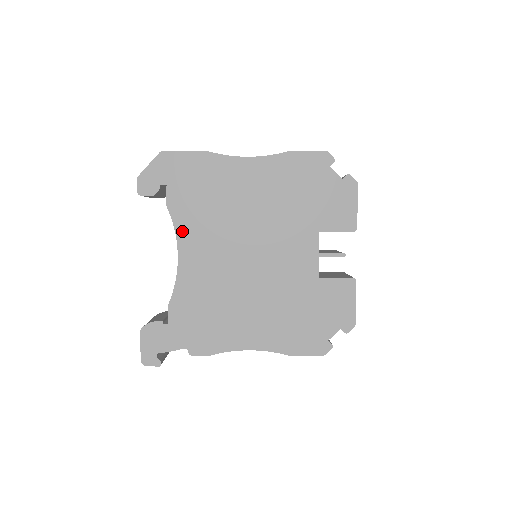
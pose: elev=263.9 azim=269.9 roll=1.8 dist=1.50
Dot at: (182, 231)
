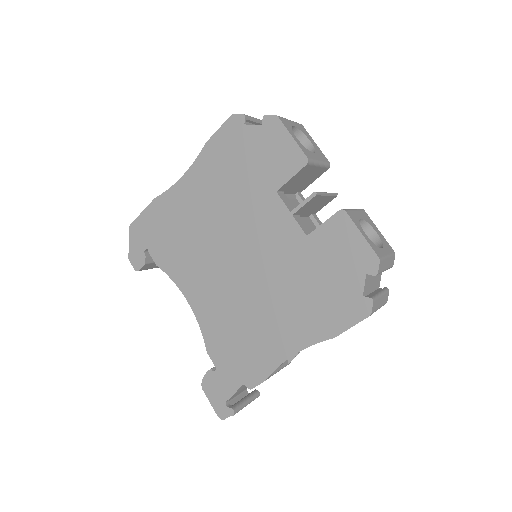
Dot at: (178, 278)
